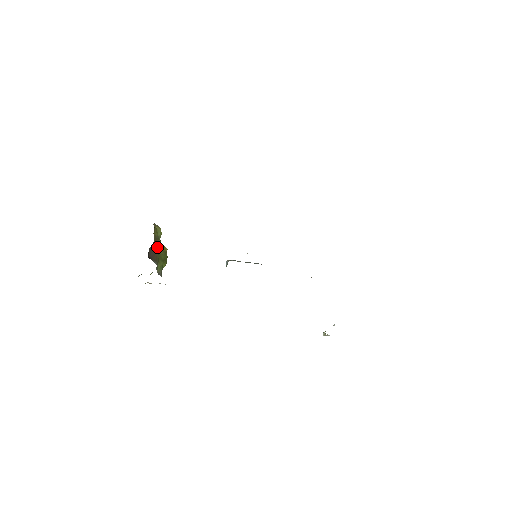
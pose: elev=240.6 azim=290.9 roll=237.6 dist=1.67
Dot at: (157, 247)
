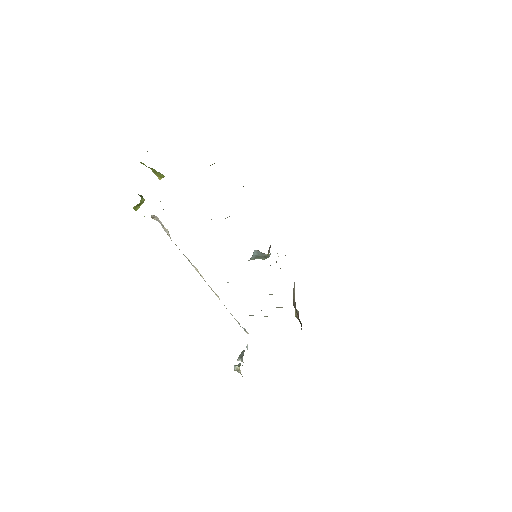
Dot at: occluded
